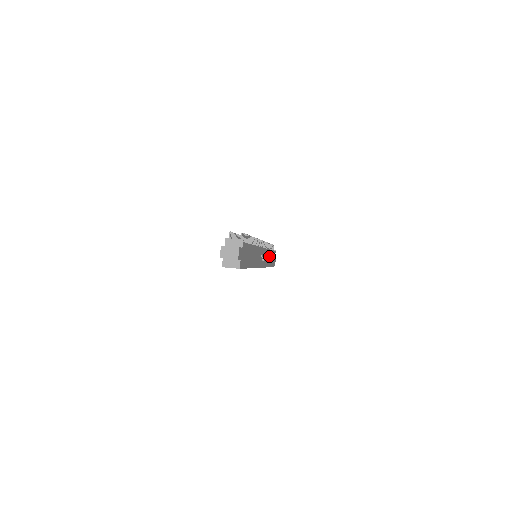
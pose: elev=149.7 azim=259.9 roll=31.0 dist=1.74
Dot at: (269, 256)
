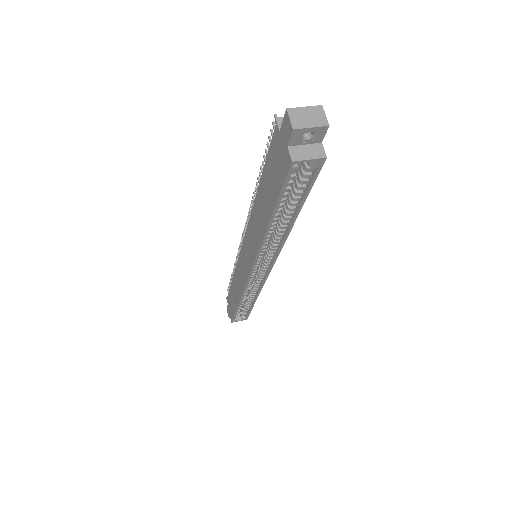
Dot at: occluded
